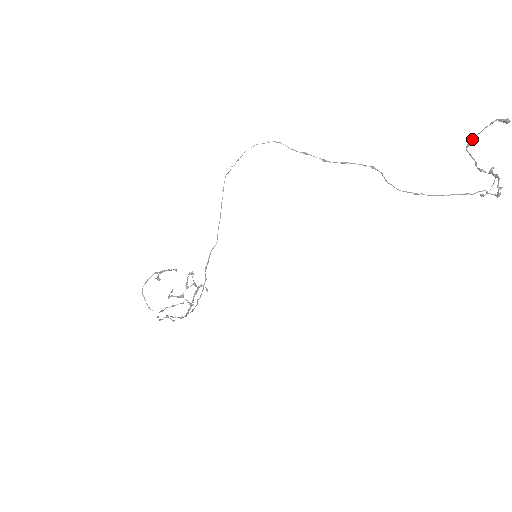
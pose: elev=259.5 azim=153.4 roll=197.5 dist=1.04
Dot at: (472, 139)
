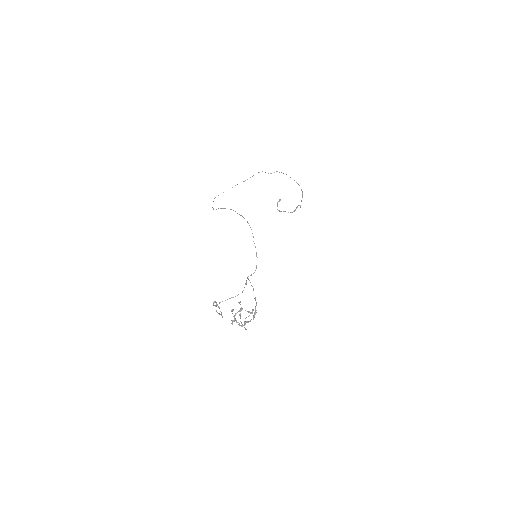
Dot at: (278, 210)
